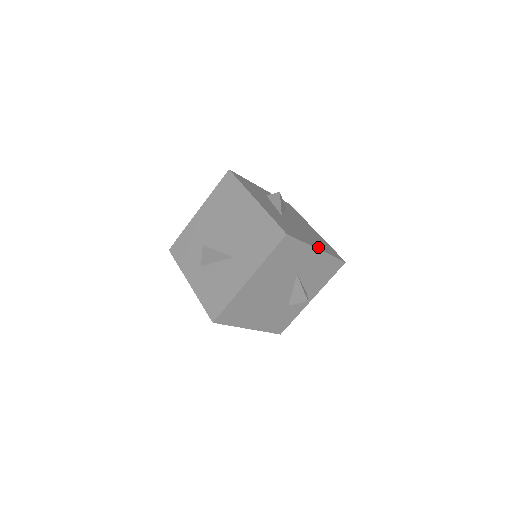
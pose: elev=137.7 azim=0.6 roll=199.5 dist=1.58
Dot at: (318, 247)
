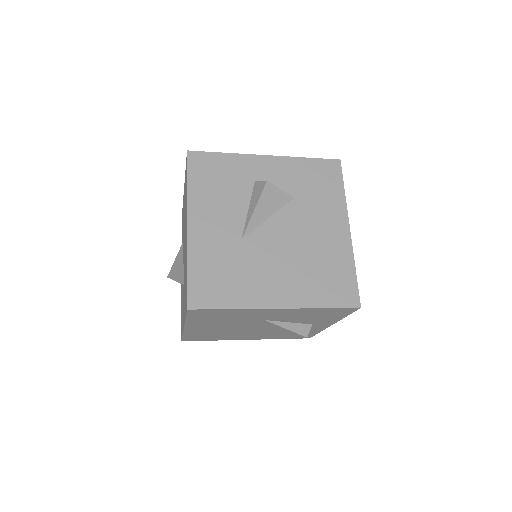
Dot at: (283, 300)
